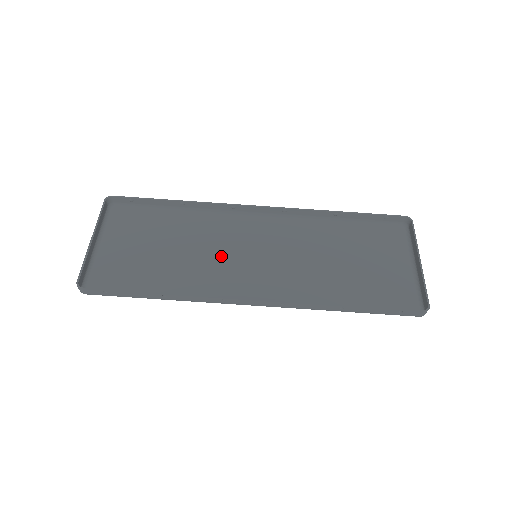
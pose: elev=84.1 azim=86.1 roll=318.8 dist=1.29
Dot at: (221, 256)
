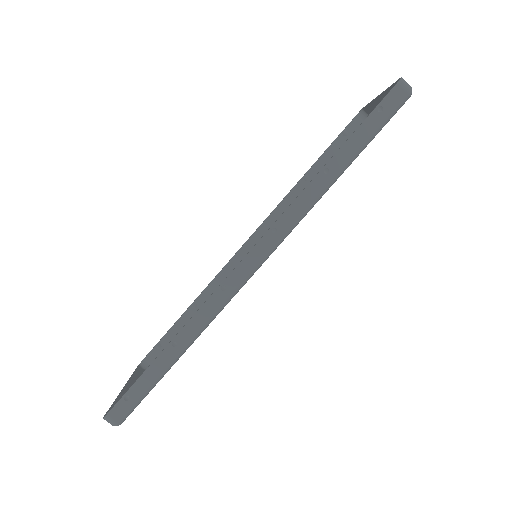
Dot at: occluded
